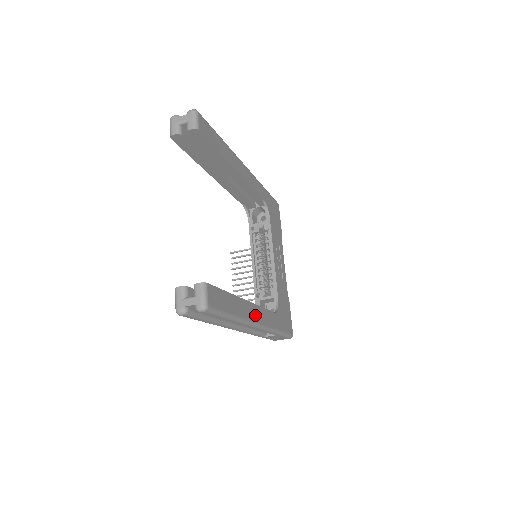
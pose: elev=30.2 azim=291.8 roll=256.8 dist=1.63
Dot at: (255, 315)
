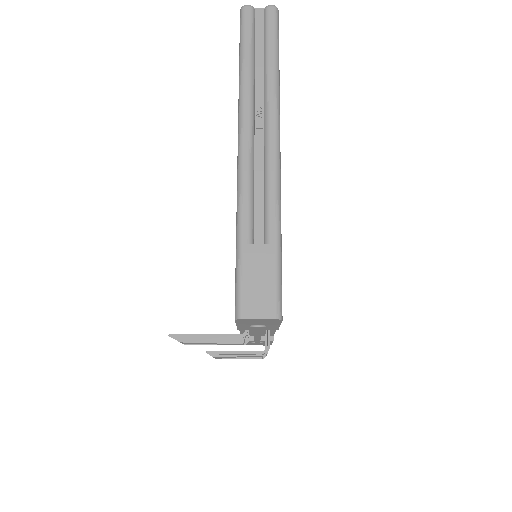
Dot at: occluded
